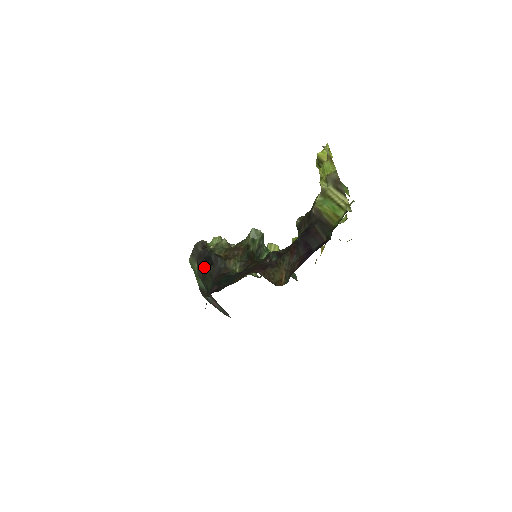
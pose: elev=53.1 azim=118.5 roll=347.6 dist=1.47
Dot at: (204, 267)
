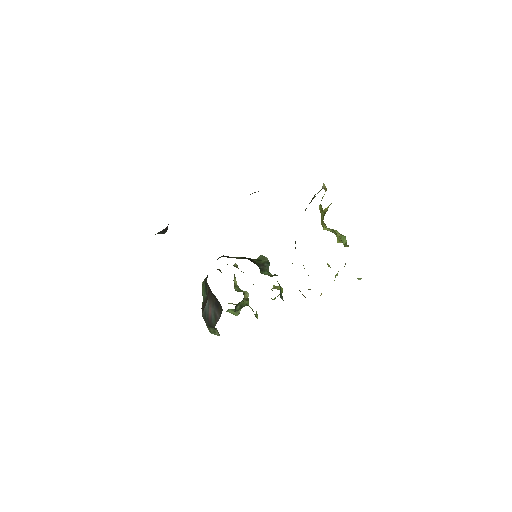
Dot at: occluded
